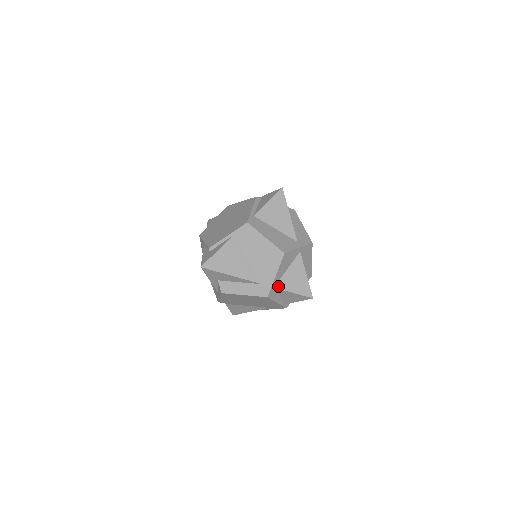
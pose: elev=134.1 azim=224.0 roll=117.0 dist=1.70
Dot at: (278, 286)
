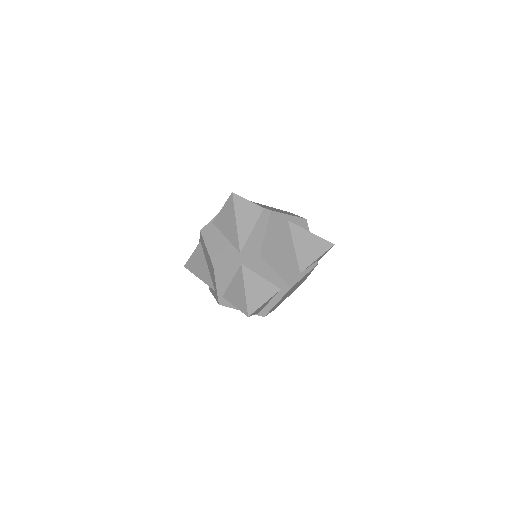
Dot at: (225, 296)
